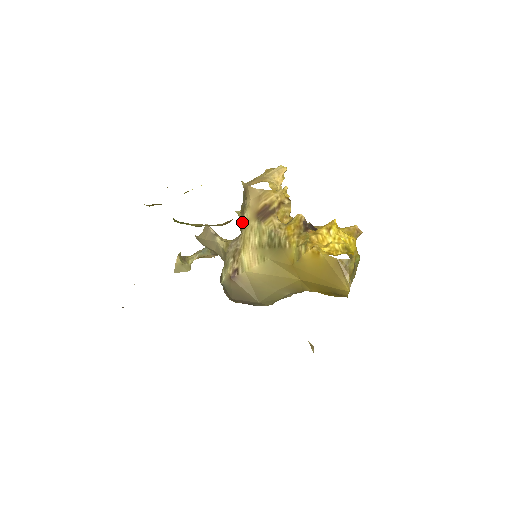
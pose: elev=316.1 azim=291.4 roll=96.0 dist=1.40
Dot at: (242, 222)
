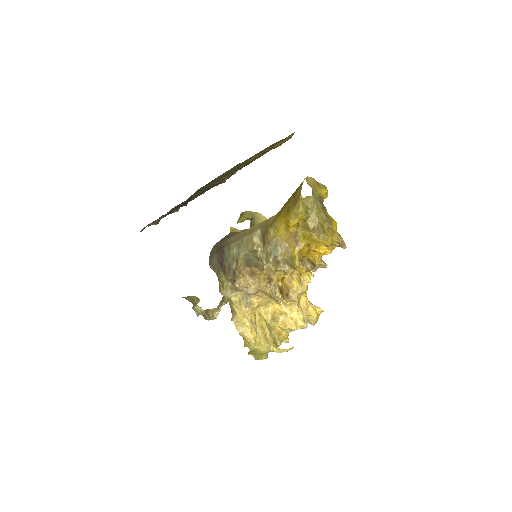
Dot at: occluded
